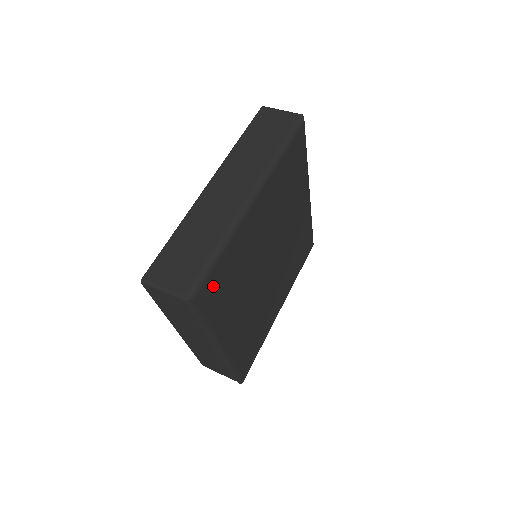
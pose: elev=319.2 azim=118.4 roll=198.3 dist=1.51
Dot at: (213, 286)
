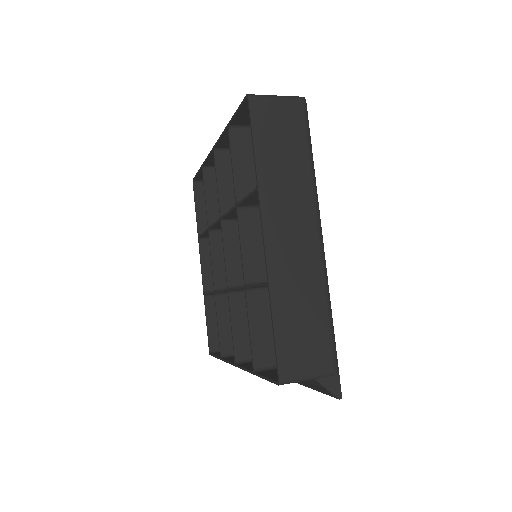
Dot at: occluded
